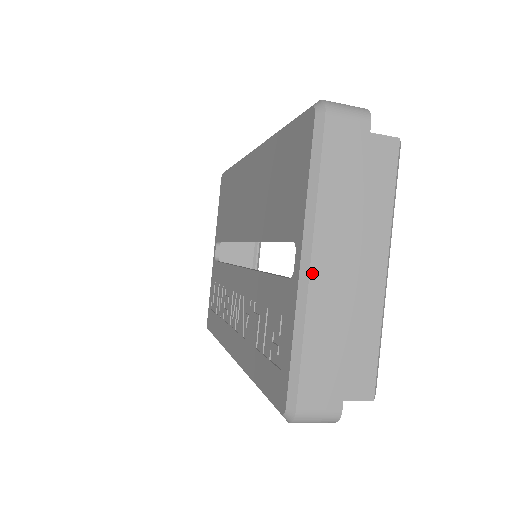
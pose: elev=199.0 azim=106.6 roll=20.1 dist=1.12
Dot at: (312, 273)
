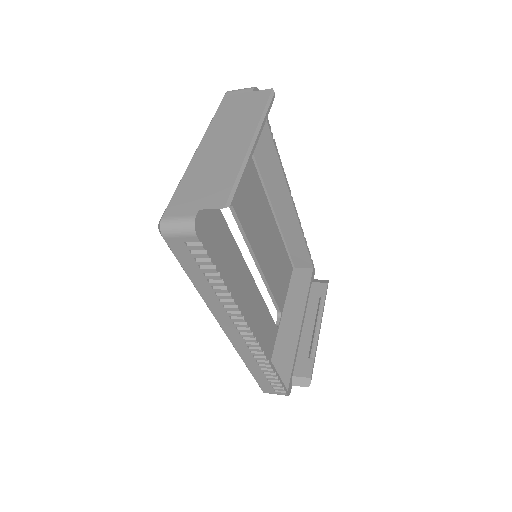
Dot at: (198, 151)
